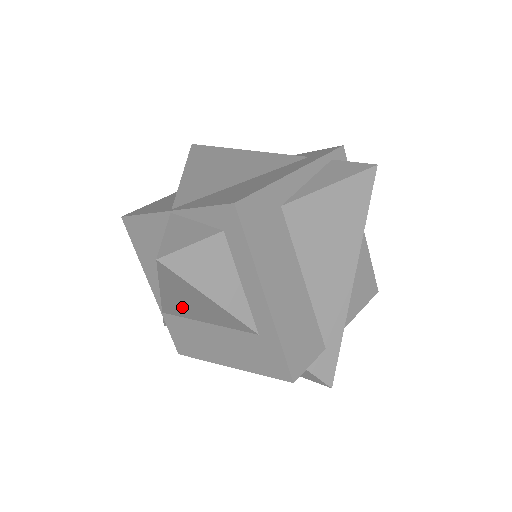
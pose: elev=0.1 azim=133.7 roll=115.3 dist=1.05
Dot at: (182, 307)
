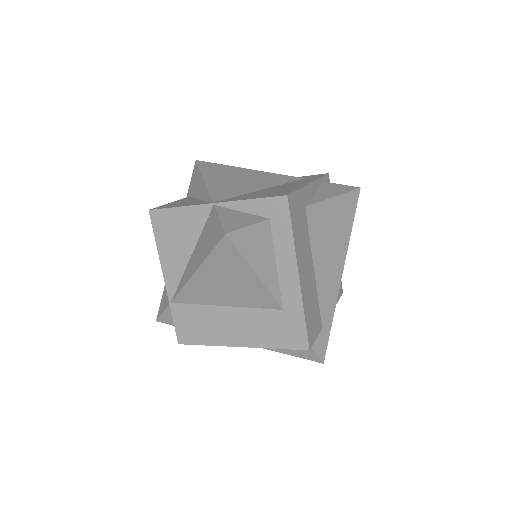
Dot at: (208, 290)
